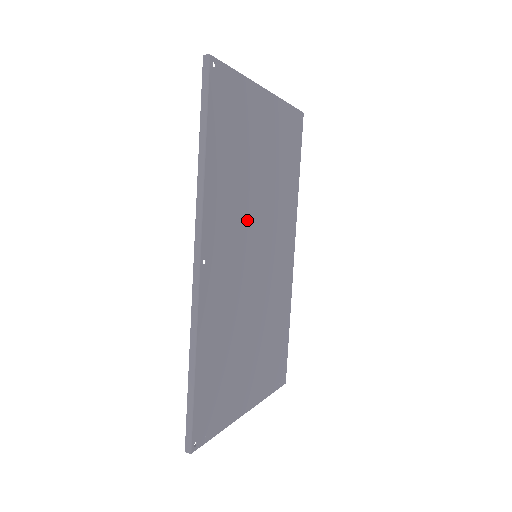
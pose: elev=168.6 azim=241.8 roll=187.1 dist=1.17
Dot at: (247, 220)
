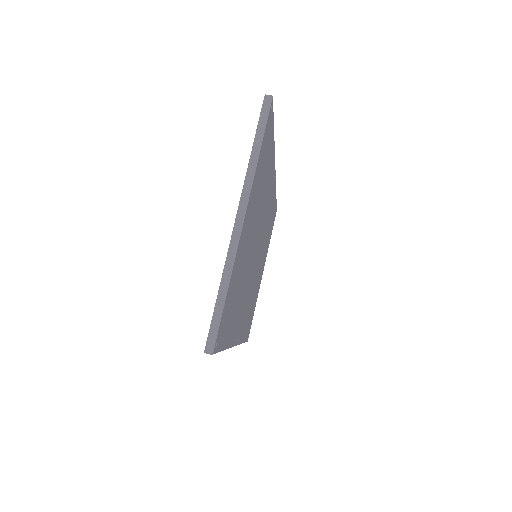
Dot at: (249, 273)
